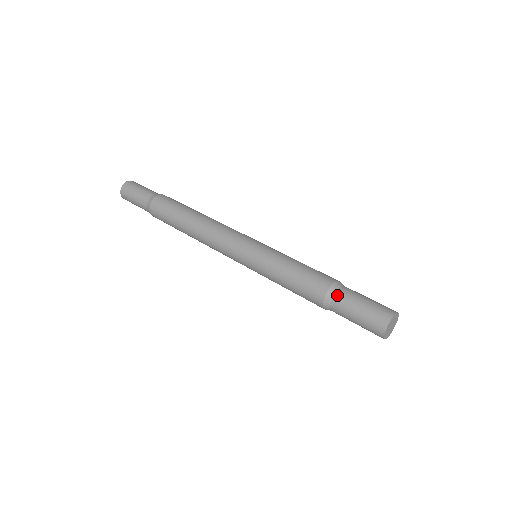
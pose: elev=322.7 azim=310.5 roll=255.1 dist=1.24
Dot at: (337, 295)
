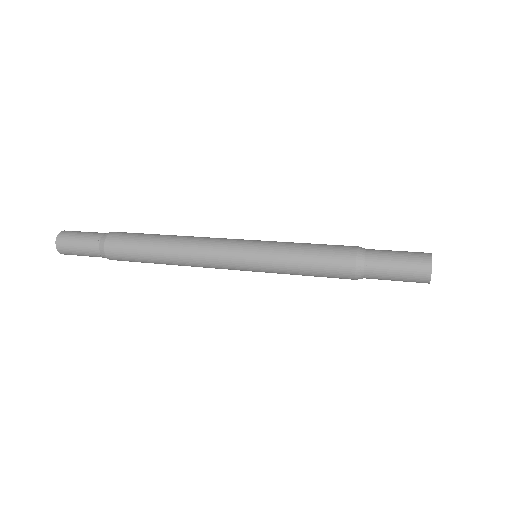
Dot at: (368, 251)
